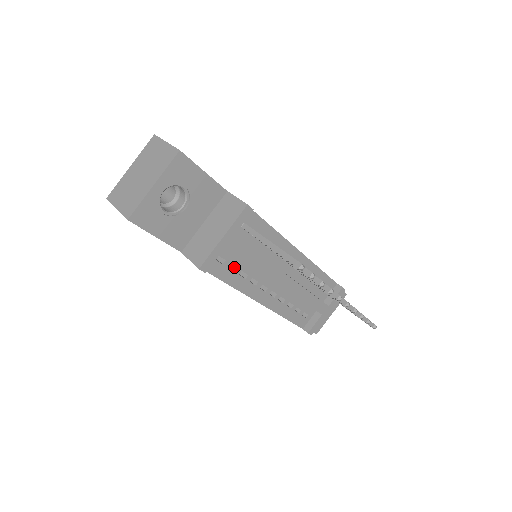
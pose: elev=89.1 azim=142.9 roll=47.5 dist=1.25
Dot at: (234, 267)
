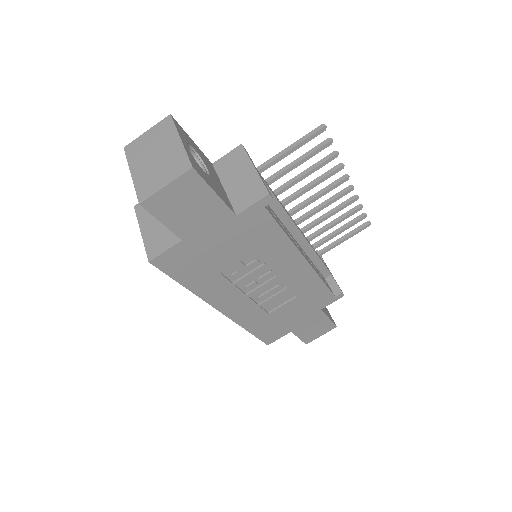
Dot at: occluded
